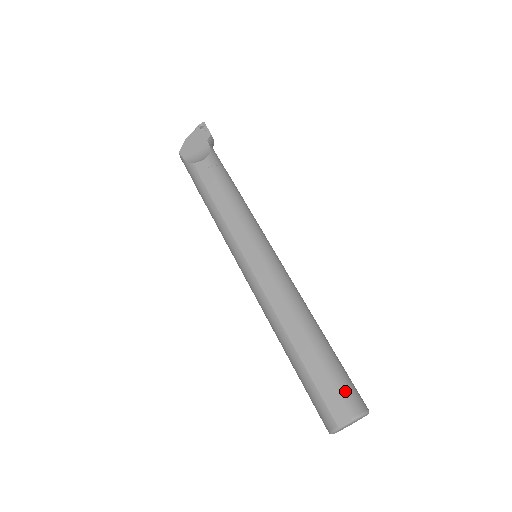
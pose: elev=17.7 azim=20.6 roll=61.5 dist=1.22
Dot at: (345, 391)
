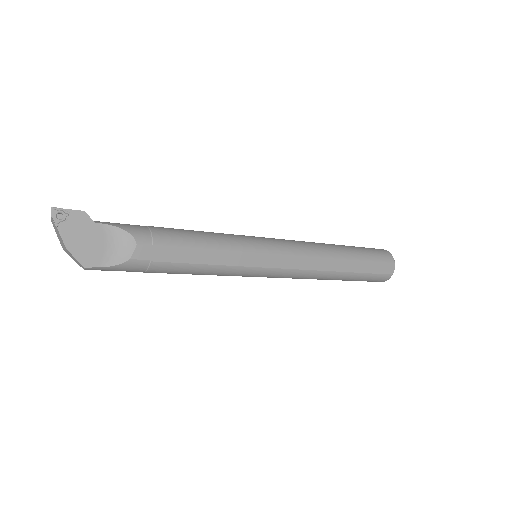
Dot at: (381, 257)
